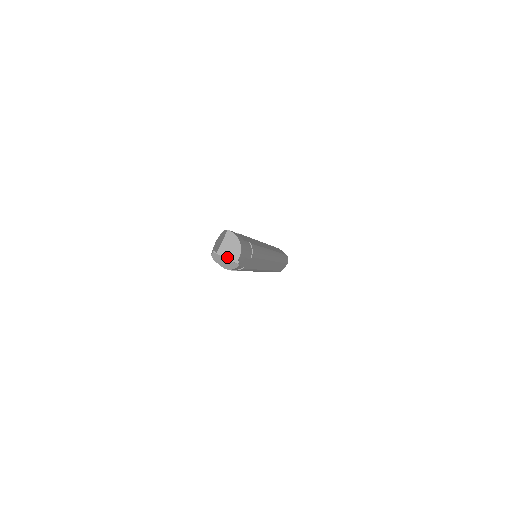
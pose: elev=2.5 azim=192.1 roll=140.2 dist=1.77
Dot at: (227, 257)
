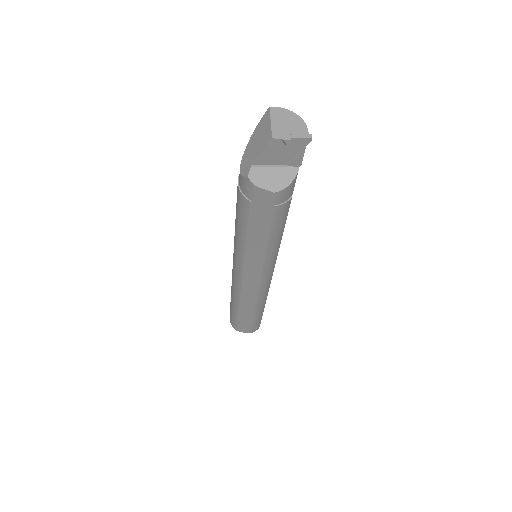
Dot at: (291, 135)
